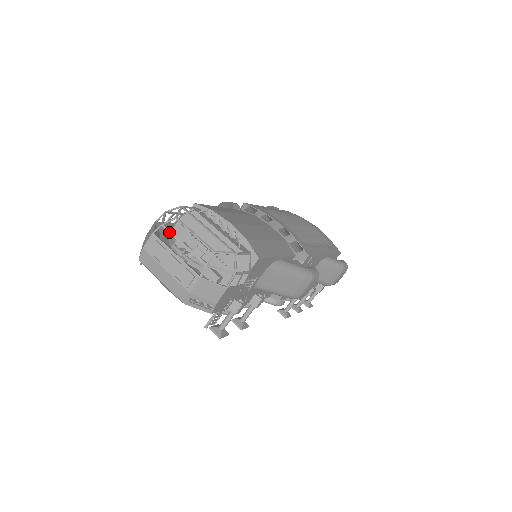
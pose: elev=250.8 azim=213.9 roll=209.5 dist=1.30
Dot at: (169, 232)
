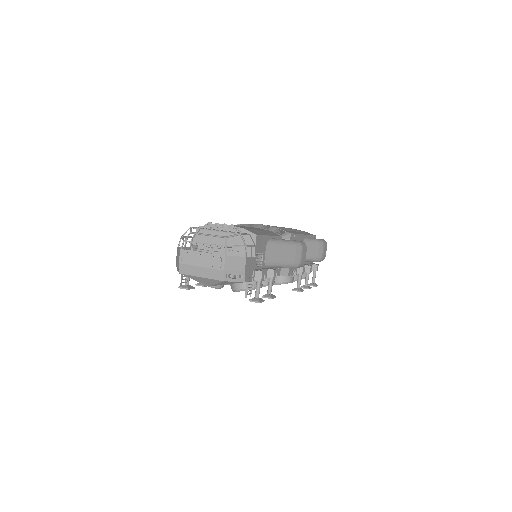
Dot at: (191, 242)
